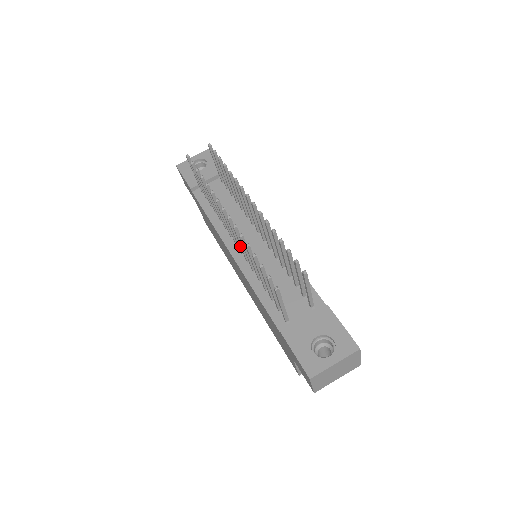
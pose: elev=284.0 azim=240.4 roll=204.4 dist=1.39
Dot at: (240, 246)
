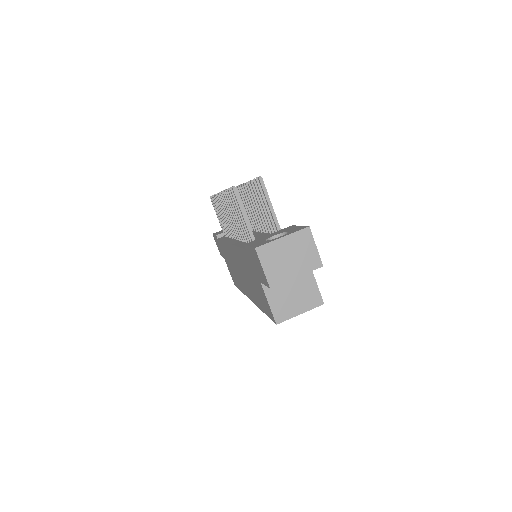
Dot at: (231, 220)
